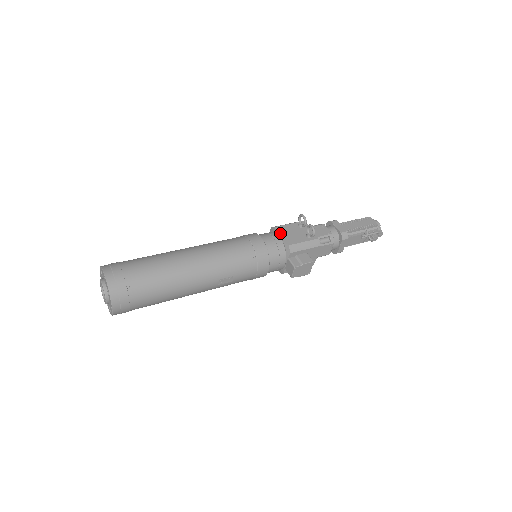
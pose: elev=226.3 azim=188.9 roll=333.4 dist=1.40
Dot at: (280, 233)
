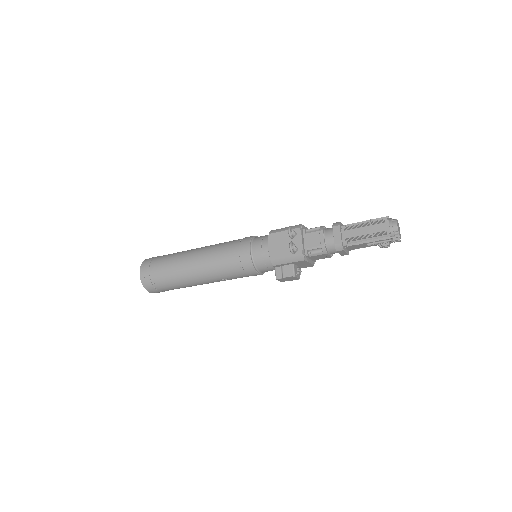
Dot at: (270, 243)
